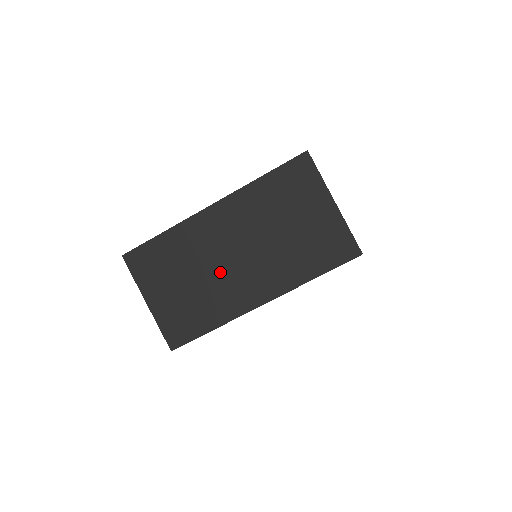
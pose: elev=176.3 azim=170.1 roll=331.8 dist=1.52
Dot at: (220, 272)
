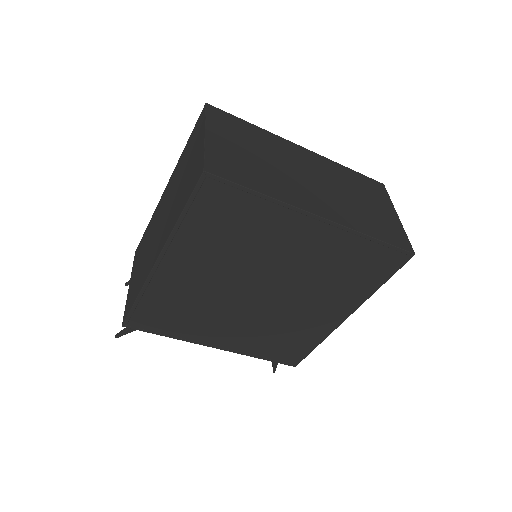
Dot at: (291, 174)
